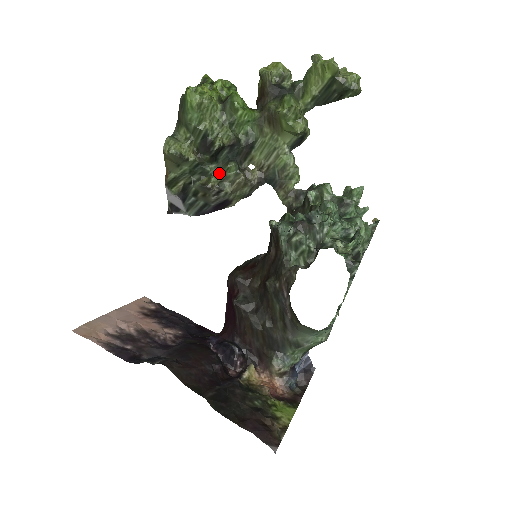
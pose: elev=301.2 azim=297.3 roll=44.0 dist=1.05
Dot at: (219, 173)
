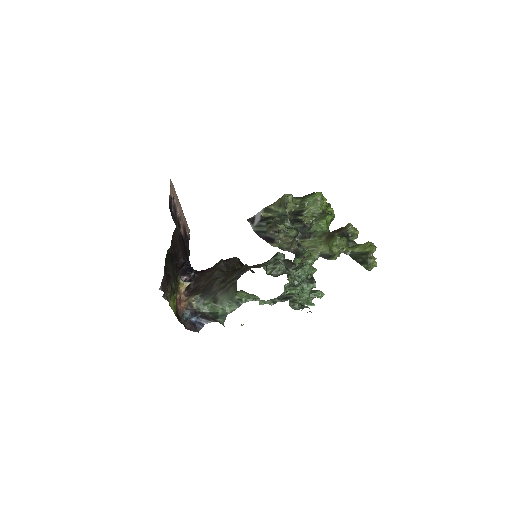
Dot at: (287, 228)
